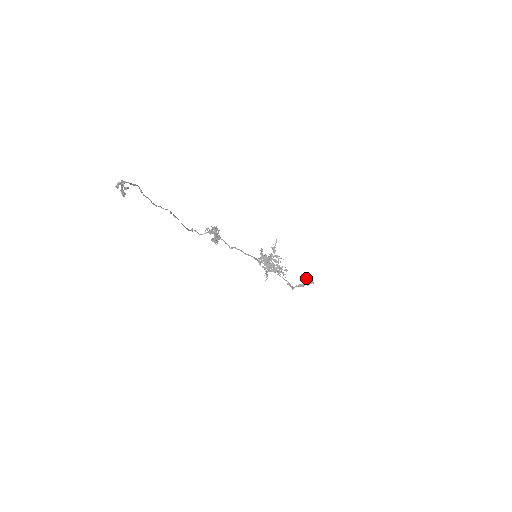
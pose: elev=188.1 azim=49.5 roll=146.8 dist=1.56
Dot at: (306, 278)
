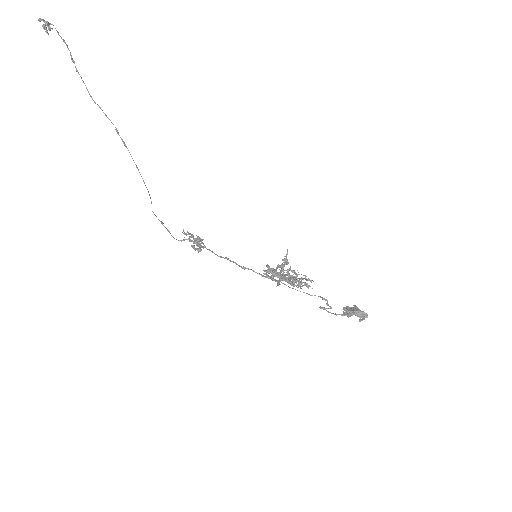
Dot at: (352, 308)
